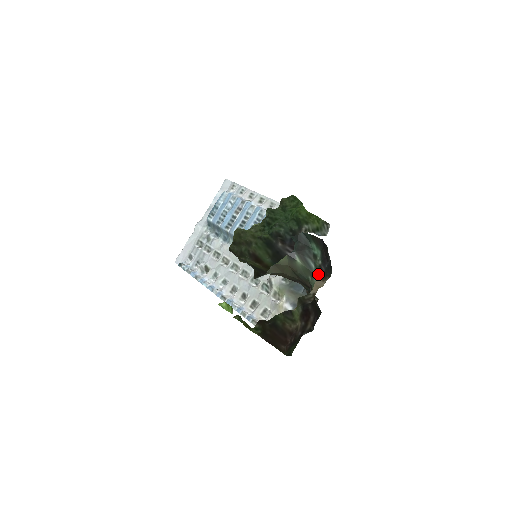
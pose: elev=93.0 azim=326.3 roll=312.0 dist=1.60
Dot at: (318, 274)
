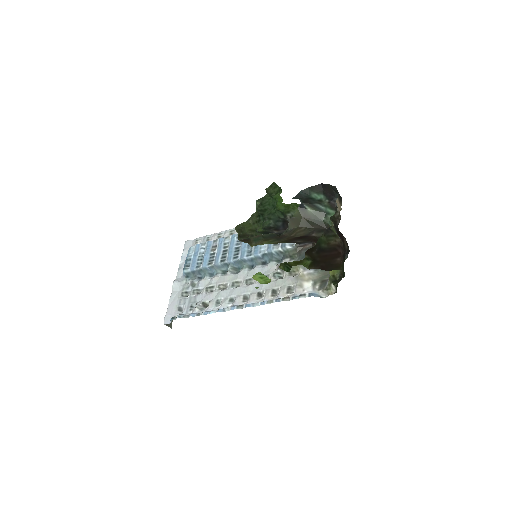
Dot at: (330, 210)
